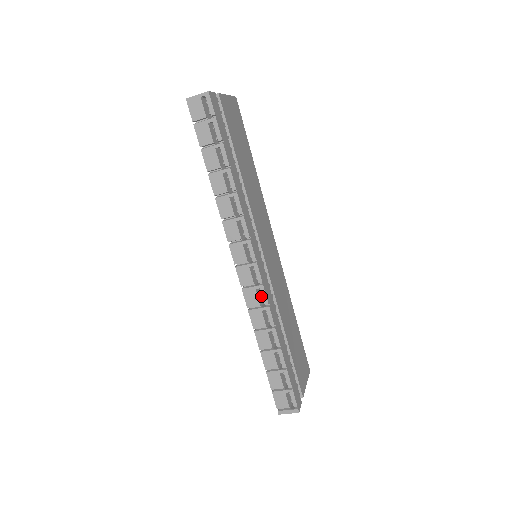
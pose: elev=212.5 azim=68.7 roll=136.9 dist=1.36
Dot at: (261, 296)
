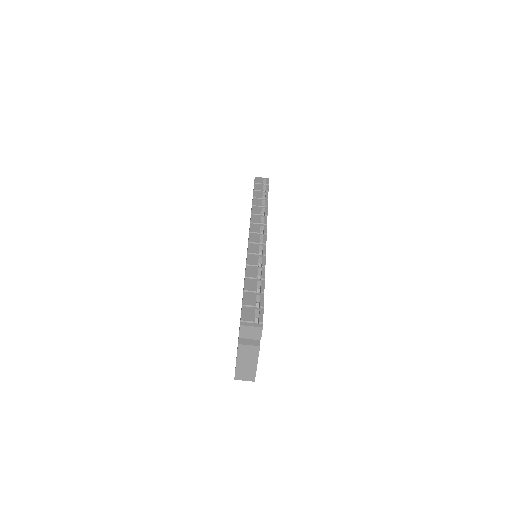
Dot at: occluded
